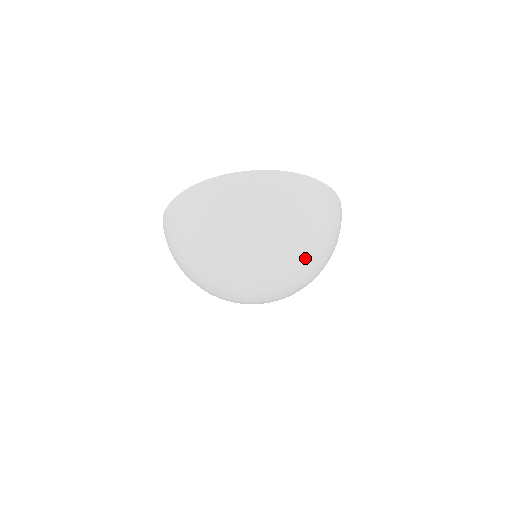
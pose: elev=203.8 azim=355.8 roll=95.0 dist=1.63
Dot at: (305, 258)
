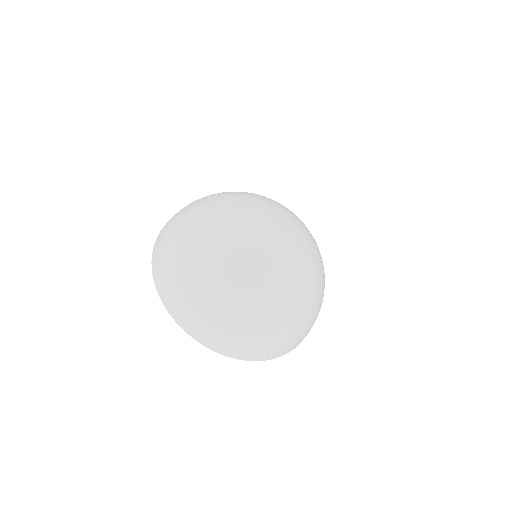
Dot at: occluded
